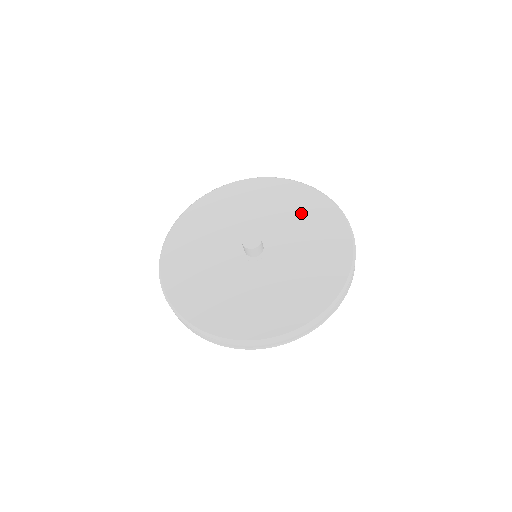
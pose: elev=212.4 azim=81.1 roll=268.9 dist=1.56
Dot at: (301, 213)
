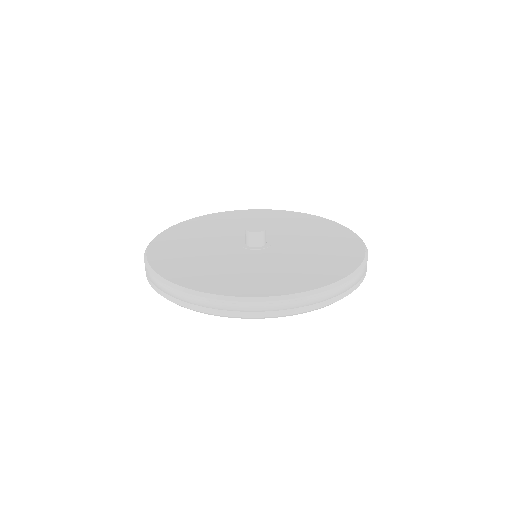
Dot at: (305, 227)
